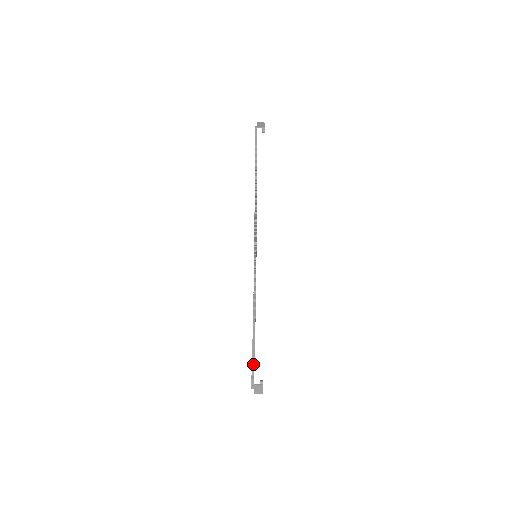
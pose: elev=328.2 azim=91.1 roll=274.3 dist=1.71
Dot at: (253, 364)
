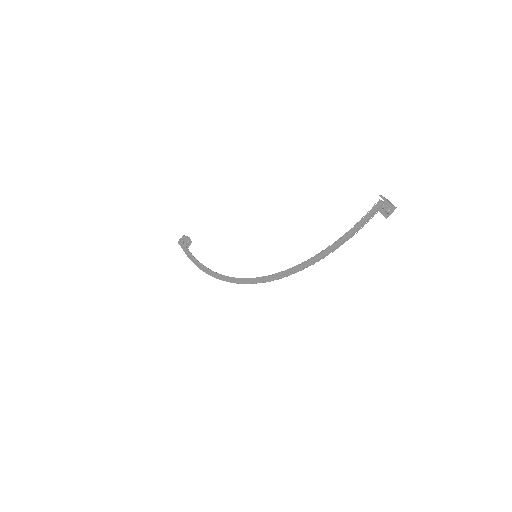
Dot at: (357, 224)
